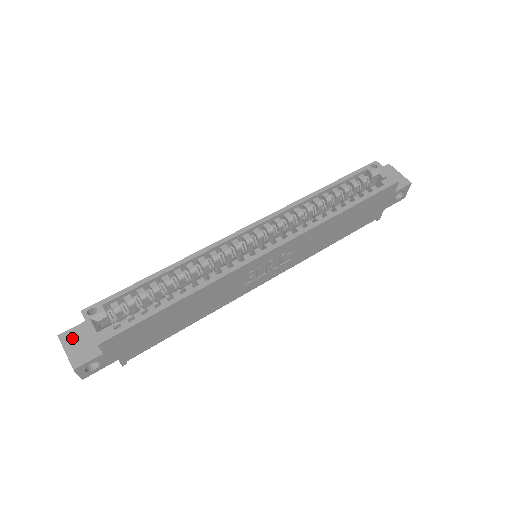
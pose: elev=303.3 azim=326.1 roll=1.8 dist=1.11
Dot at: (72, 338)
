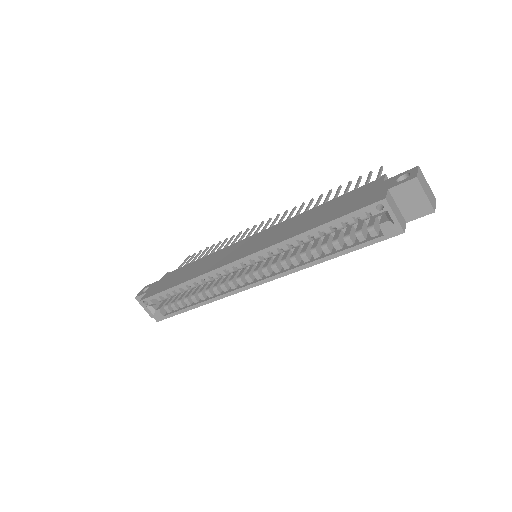
Dot at: occluded
